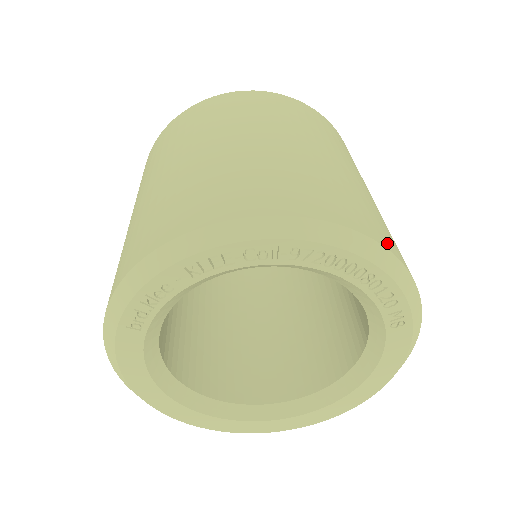
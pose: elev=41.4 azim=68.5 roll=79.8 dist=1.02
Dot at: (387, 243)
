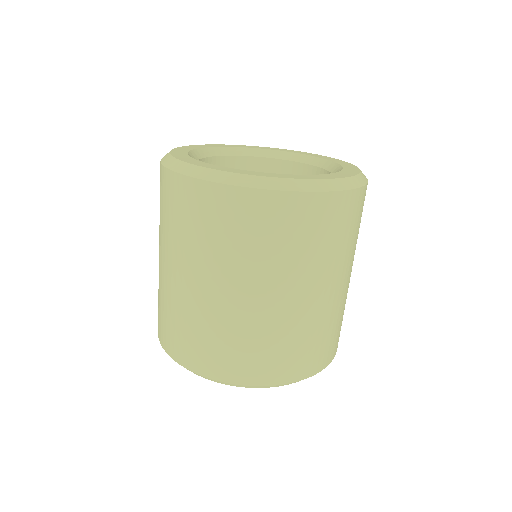
Dot at: (315, 368)
